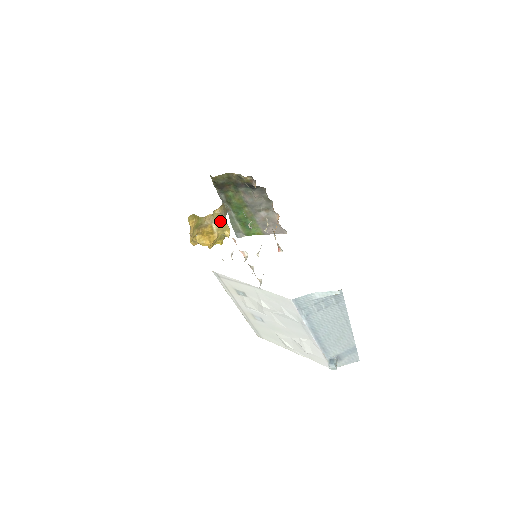
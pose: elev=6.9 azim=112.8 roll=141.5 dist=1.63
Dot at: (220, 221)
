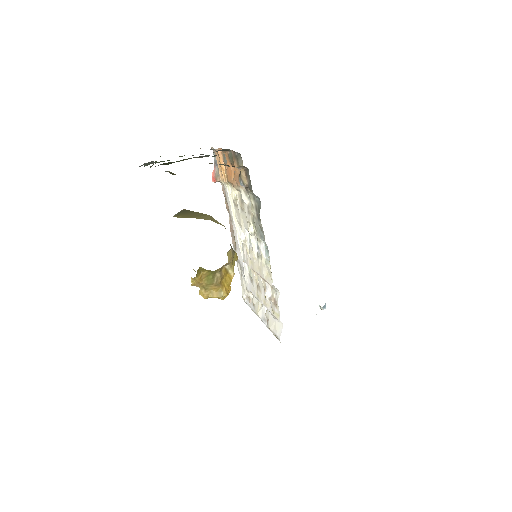
Dot at: occluded
